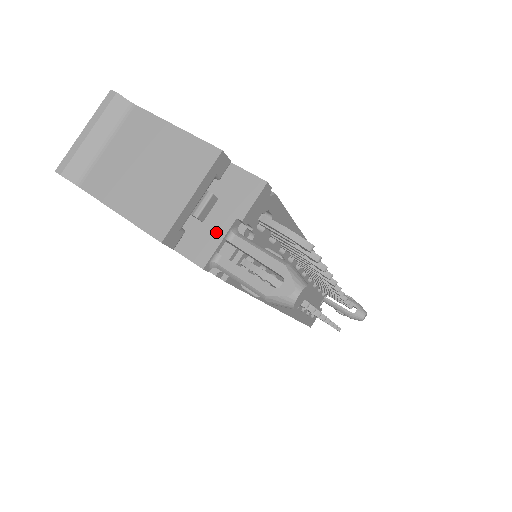
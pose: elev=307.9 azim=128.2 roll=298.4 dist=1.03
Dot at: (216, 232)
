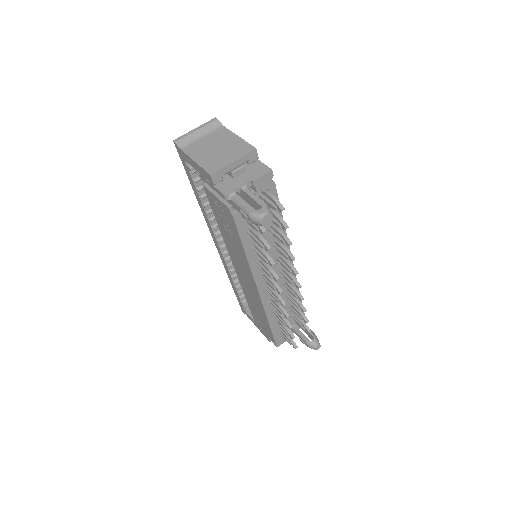
Dot at: (238, 183)
